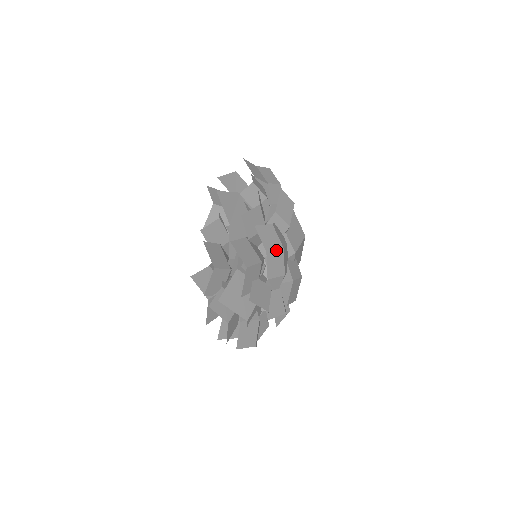
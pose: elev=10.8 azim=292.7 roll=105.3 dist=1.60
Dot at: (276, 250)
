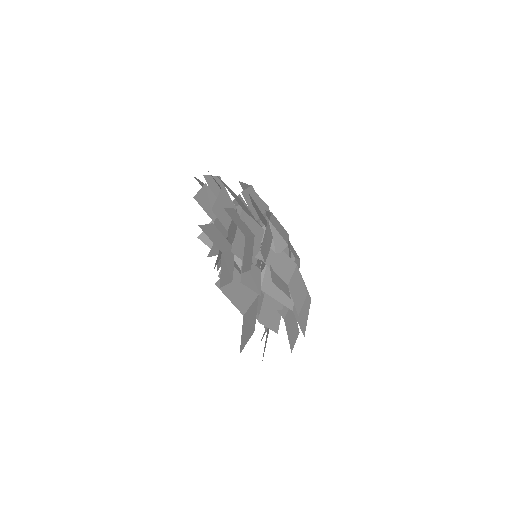
Dot at: (281, 225)
